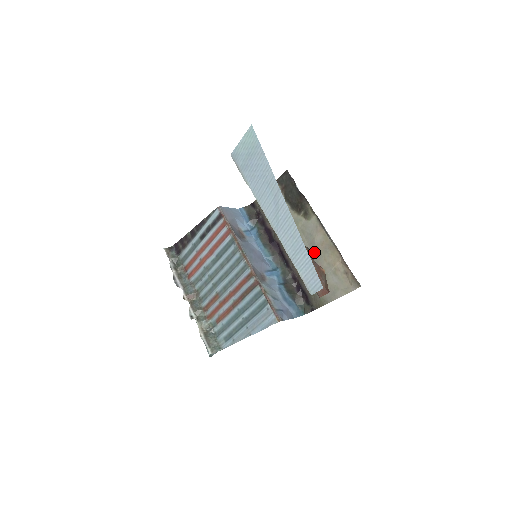
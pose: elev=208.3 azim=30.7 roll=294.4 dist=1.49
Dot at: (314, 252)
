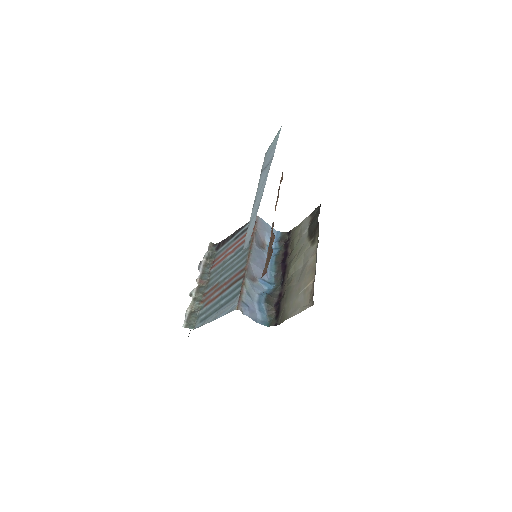
Dot at: (302, 273)
